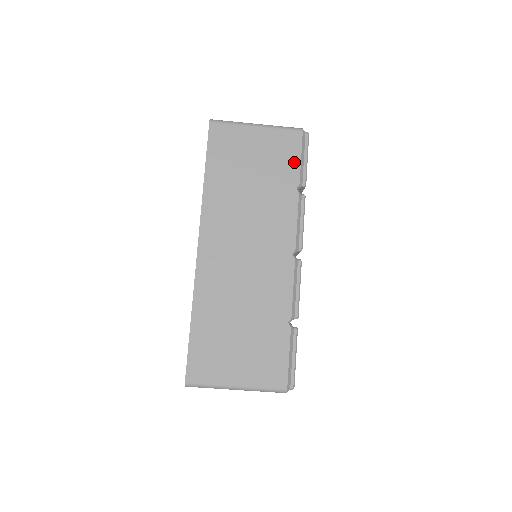
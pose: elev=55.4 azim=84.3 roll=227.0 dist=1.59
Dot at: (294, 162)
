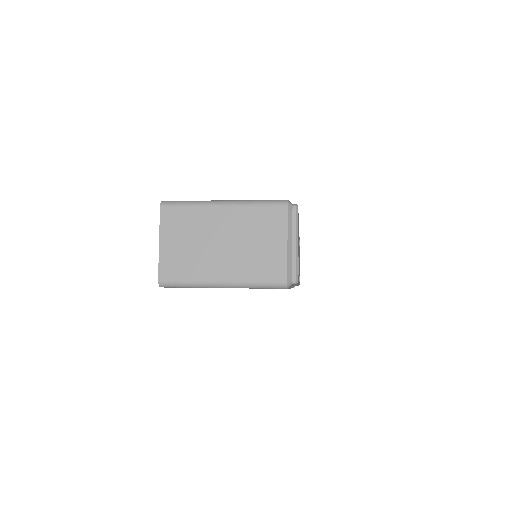
Dot at: occluded
